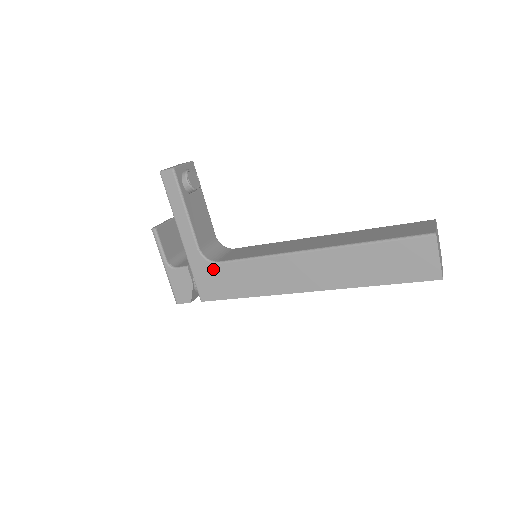
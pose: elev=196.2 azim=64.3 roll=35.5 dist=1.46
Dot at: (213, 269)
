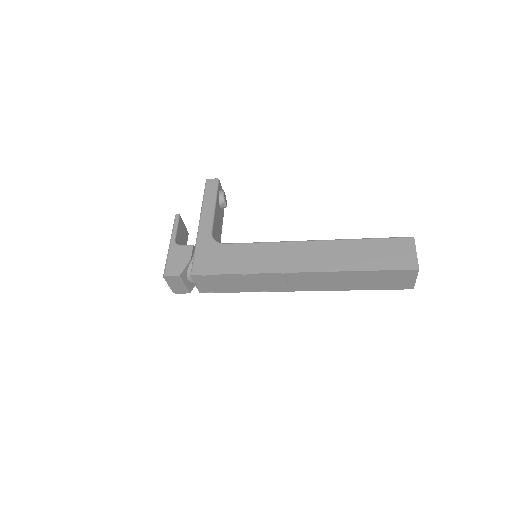
Dot at: (218, 248)
